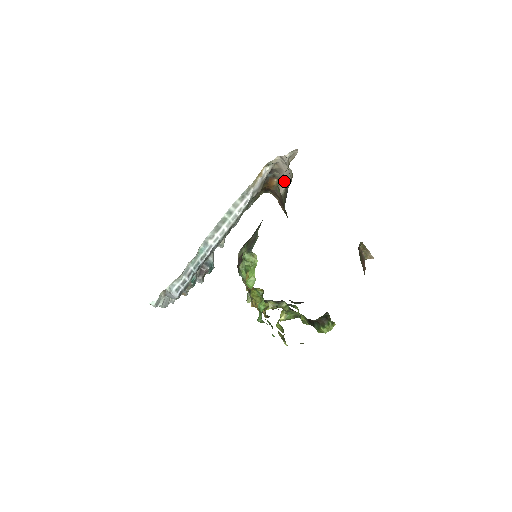
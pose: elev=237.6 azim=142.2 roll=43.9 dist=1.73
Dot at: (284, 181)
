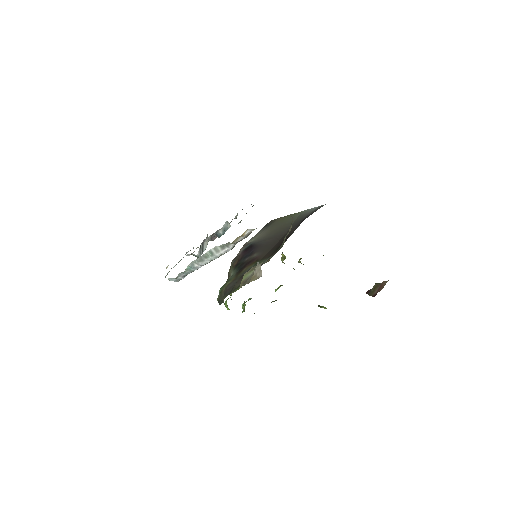
Dot at: occluded
